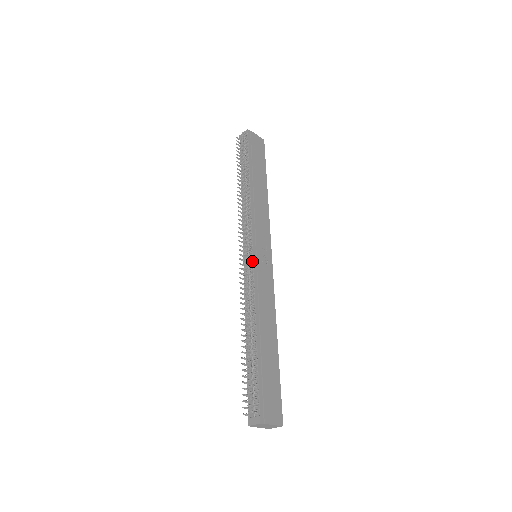
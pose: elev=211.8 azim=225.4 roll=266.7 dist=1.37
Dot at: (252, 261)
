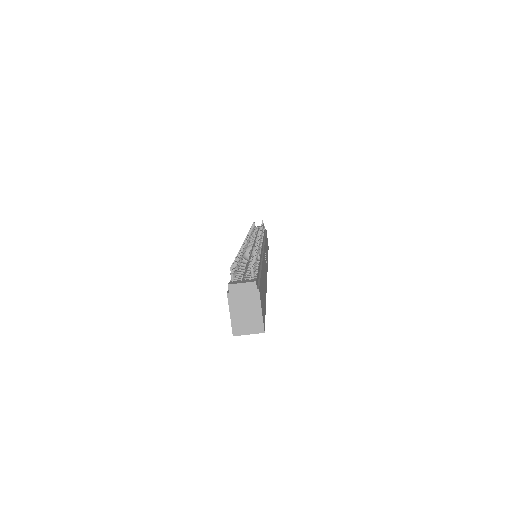
Dot at: (260, 243)
